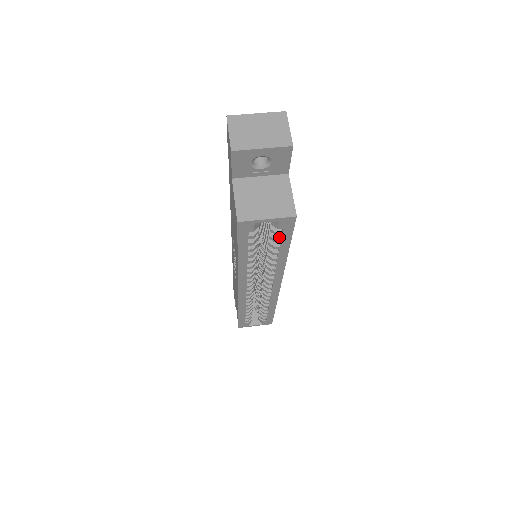
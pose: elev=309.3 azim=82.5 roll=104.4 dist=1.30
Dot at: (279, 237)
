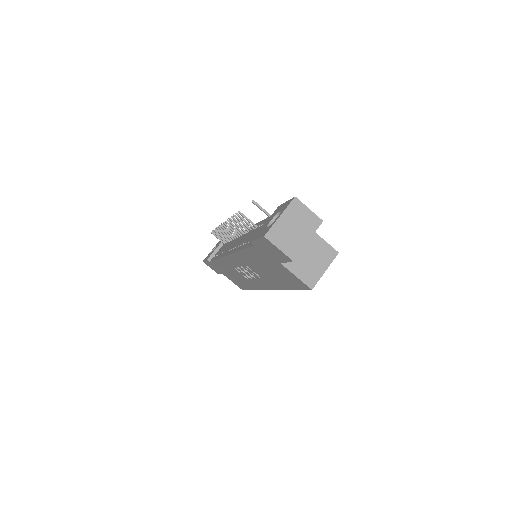
Dot at: occluded
